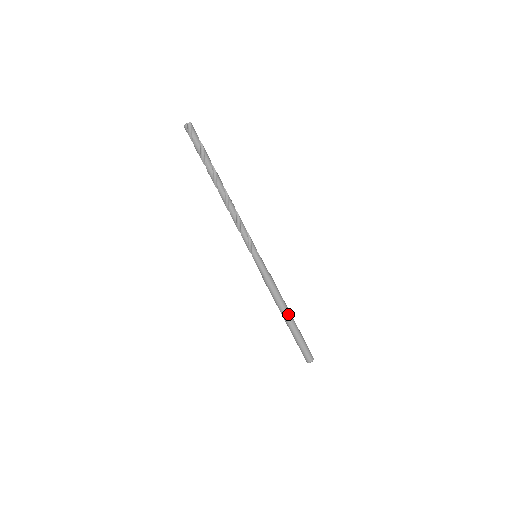
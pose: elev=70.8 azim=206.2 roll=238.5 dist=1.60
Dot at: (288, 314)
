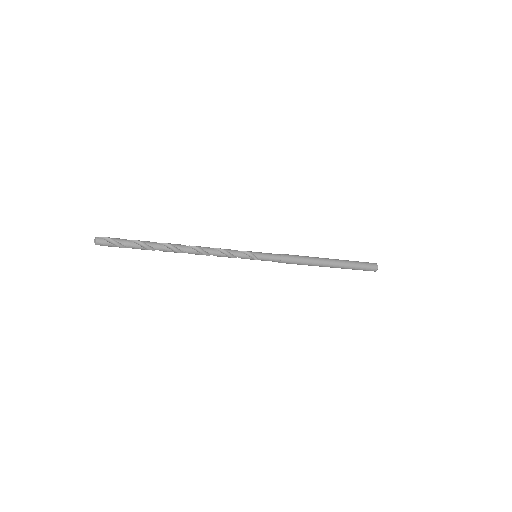
Dot at: occluded
